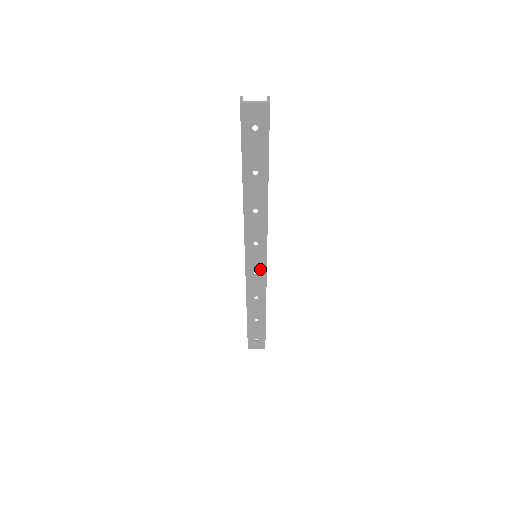
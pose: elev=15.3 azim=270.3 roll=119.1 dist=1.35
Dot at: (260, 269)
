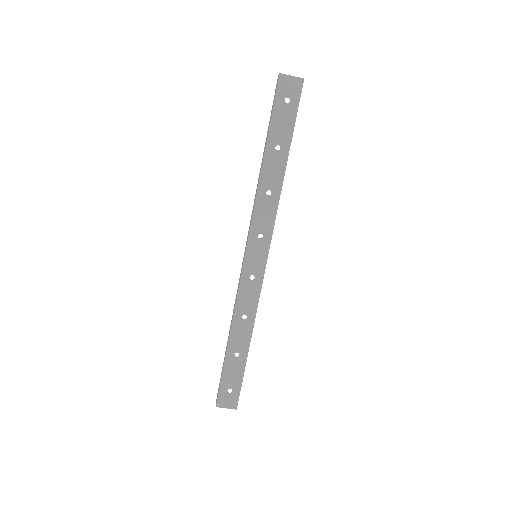
Dot at: (257, 273)
